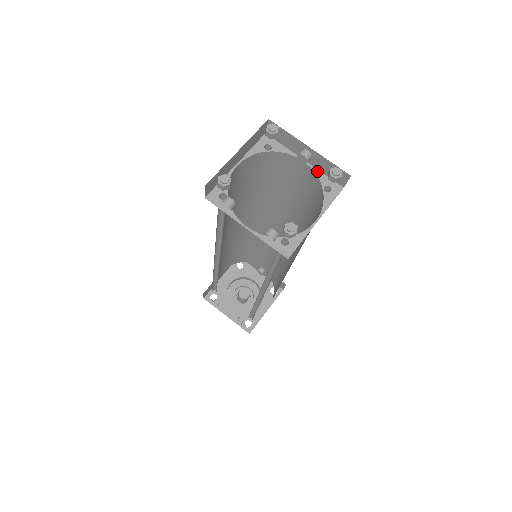
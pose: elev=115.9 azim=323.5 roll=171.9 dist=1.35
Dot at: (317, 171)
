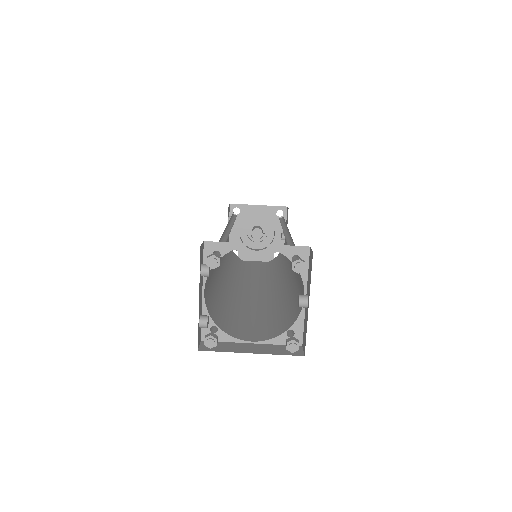
Dot at: (303, 315)
